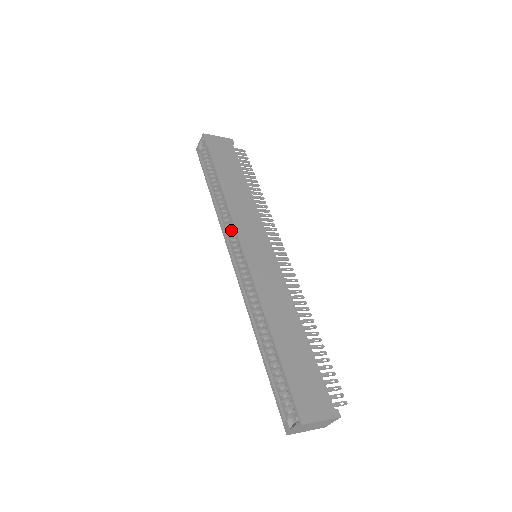
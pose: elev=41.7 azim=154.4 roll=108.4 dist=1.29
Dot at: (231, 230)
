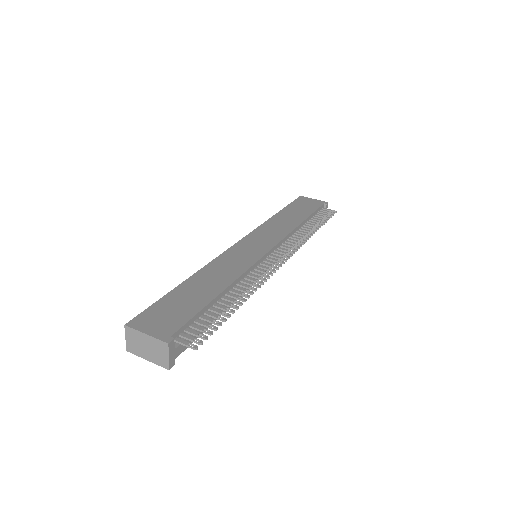
Dot at: occluded
